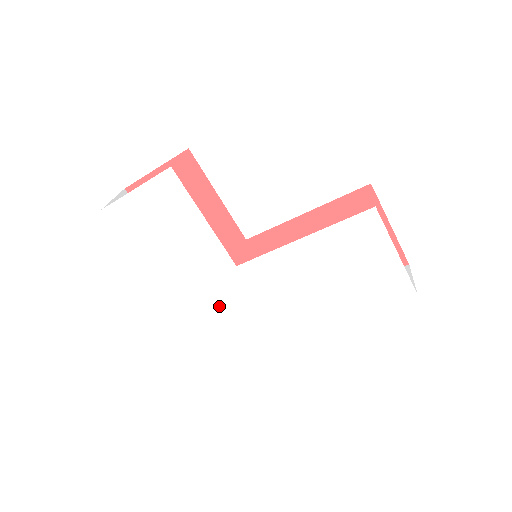
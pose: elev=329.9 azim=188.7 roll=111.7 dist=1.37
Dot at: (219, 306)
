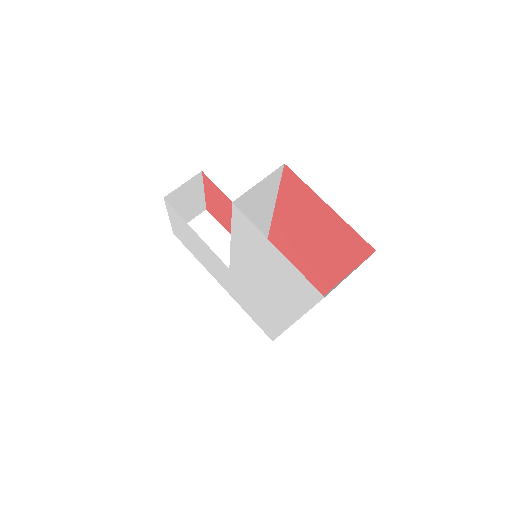
Dot at: (248, 304)
